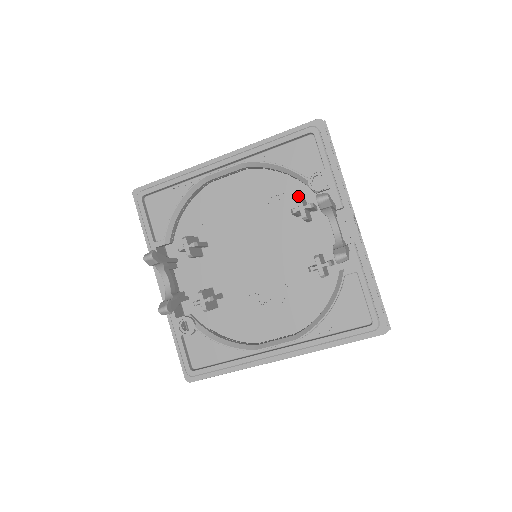
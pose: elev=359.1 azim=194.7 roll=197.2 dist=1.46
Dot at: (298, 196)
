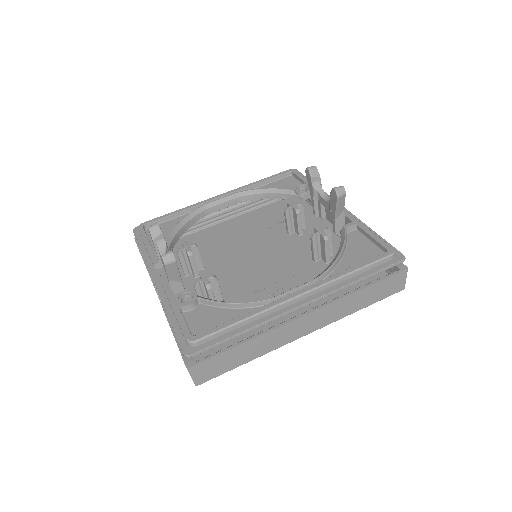
Dot at: occluded
